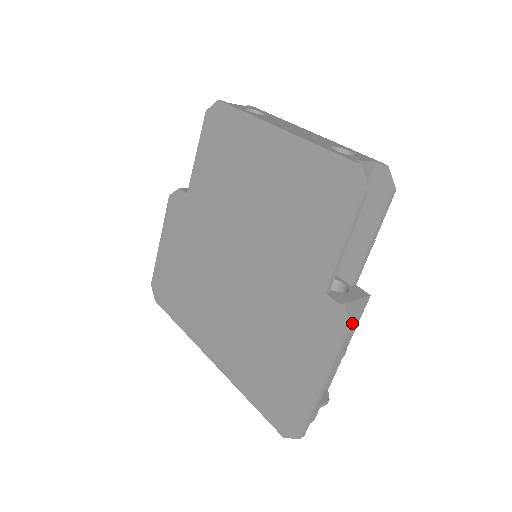
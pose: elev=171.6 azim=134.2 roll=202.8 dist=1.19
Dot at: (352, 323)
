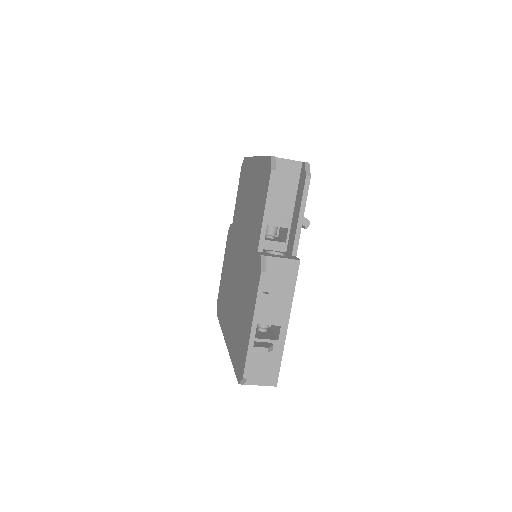
Dot at: (287, 283)
